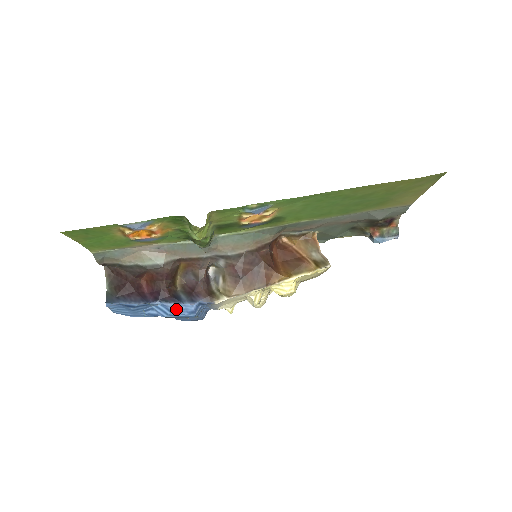
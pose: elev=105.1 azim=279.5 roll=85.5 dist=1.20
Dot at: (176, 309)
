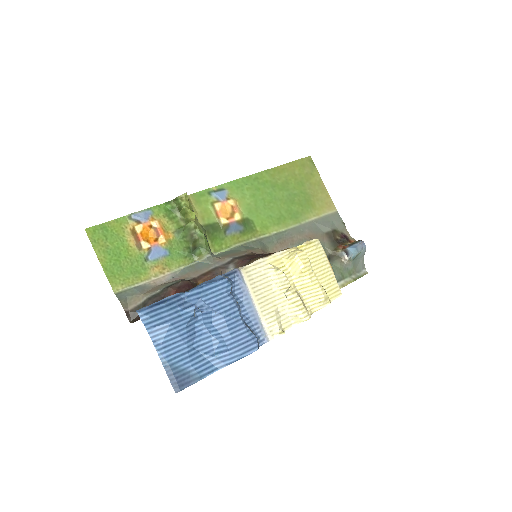
Dot at: (206, 283)
